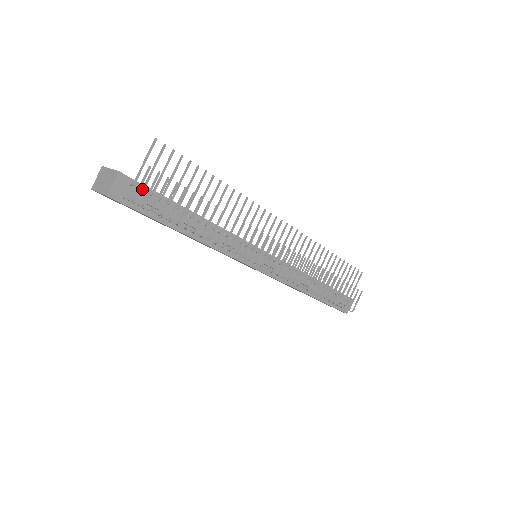
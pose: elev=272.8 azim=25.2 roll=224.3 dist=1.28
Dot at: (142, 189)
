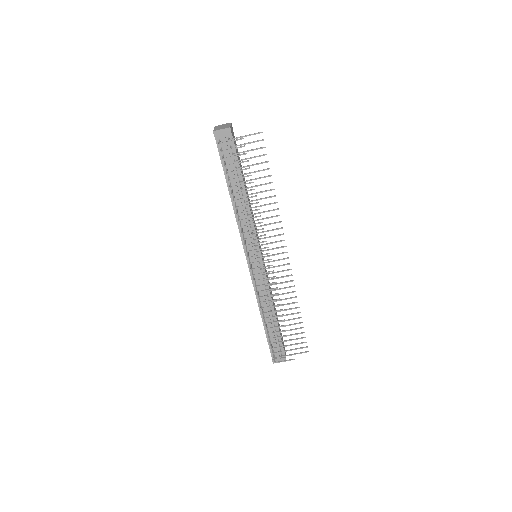
Dot at: (231, 146)
